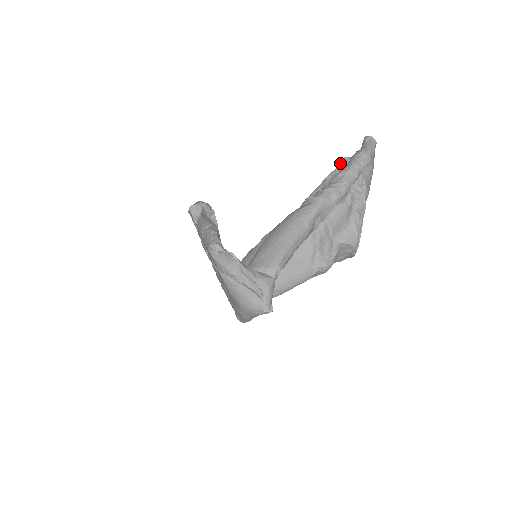
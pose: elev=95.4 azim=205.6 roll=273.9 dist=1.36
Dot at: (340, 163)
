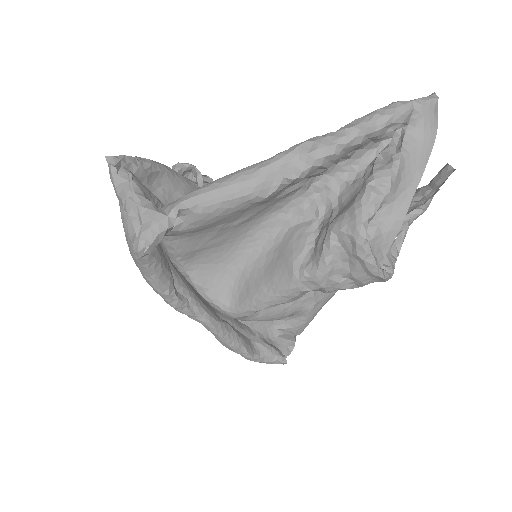
Dot at: occluded
